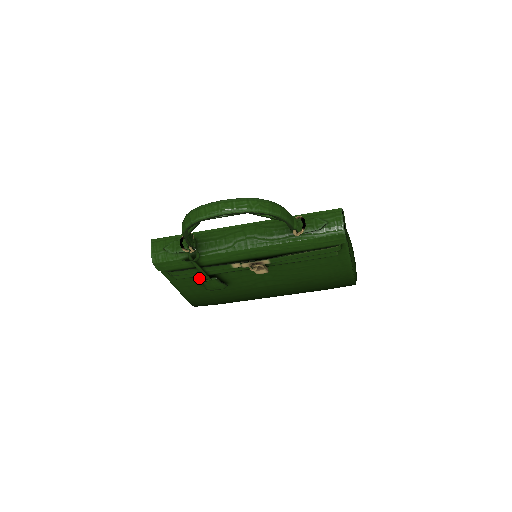
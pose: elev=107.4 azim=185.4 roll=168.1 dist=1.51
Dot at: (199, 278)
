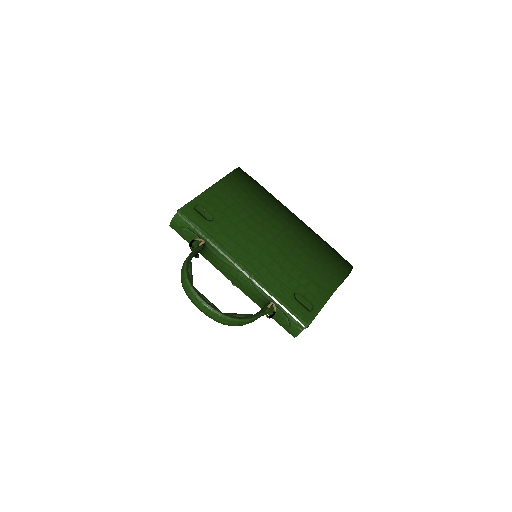
Dot at: occluded
